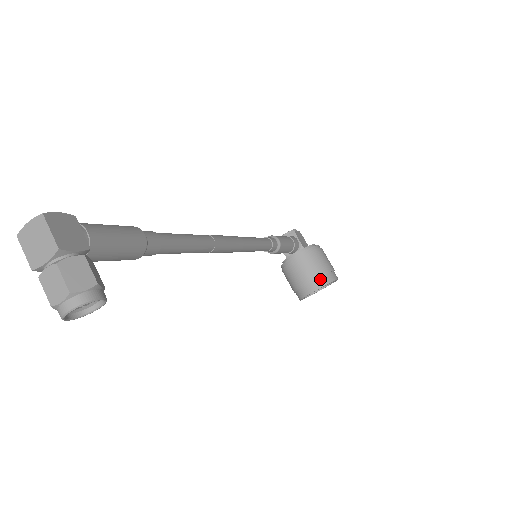
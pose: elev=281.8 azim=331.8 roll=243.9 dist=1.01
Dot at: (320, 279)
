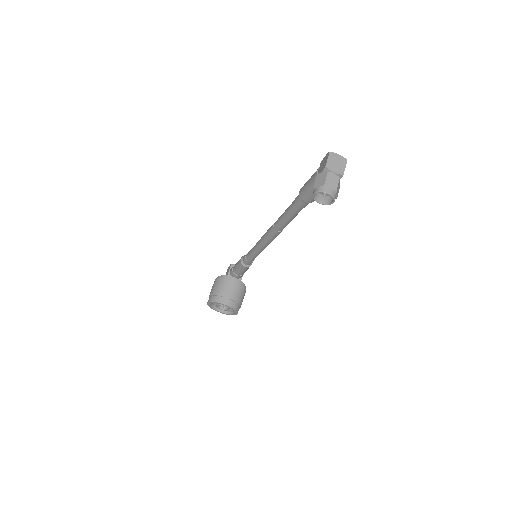
Dot at: (235, 304)
